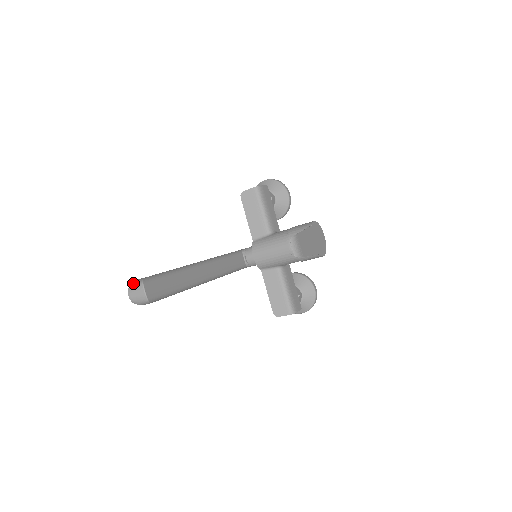
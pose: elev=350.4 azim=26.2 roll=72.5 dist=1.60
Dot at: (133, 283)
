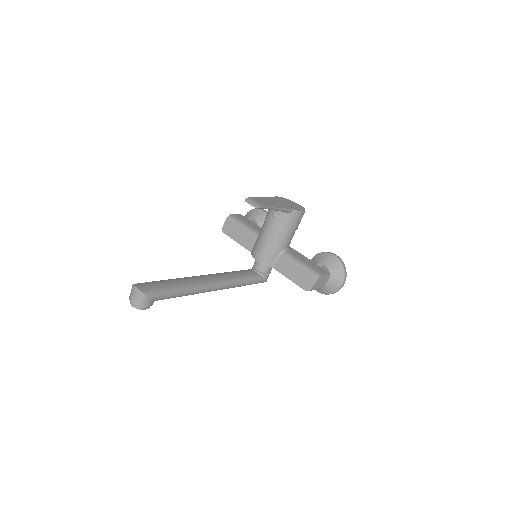
Dot at: (130, 294)
